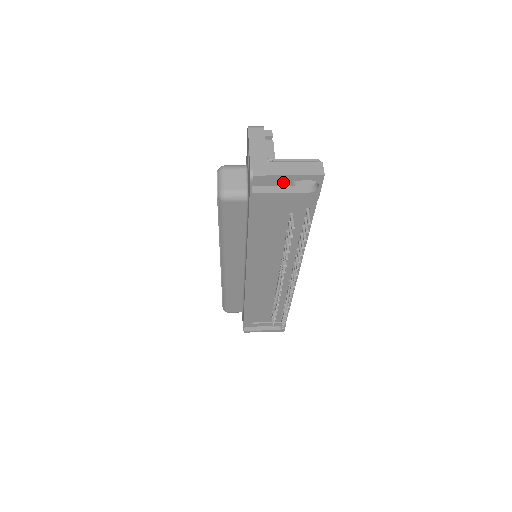
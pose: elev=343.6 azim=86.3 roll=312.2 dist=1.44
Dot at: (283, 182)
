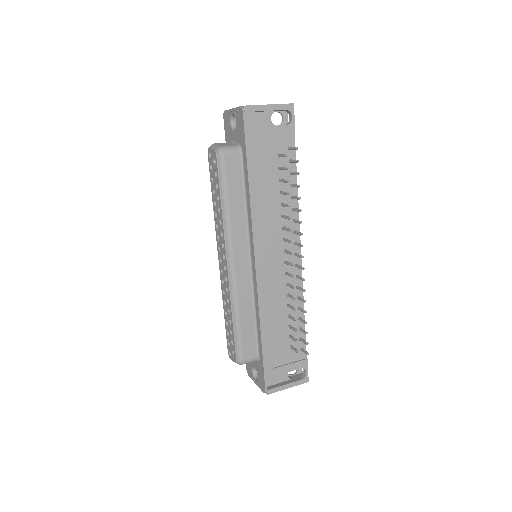
Dot at: (265, 122)
